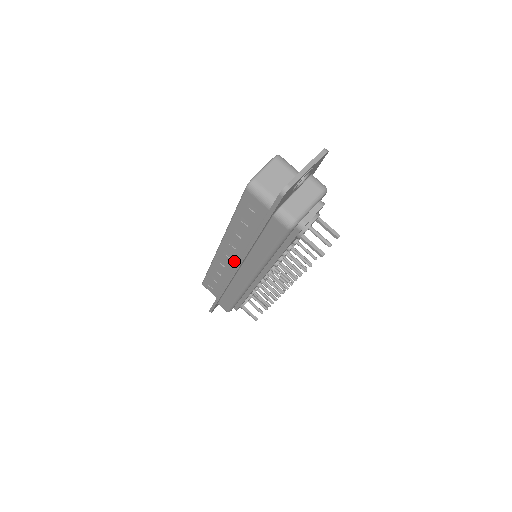
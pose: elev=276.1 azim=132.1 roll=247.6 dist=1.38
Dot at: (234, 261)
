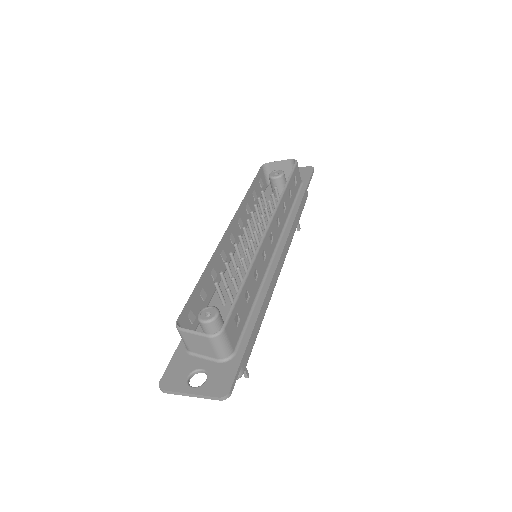
Dot at: (233, 246)
